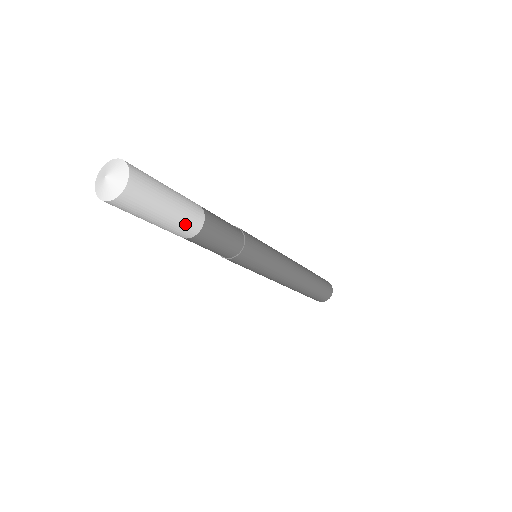
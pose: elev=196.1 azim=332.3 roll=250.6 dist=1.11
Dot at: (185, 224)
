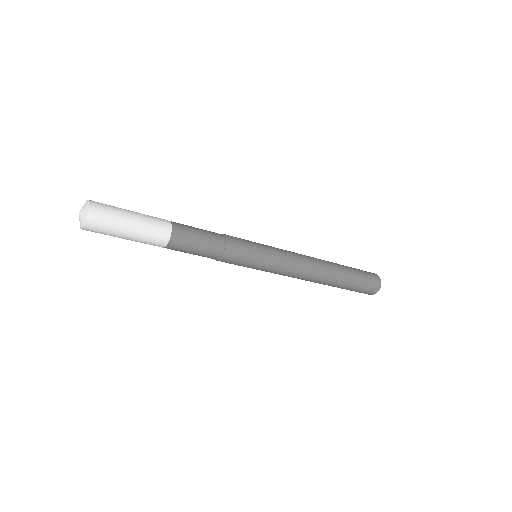
Dot at: (151, 239)
